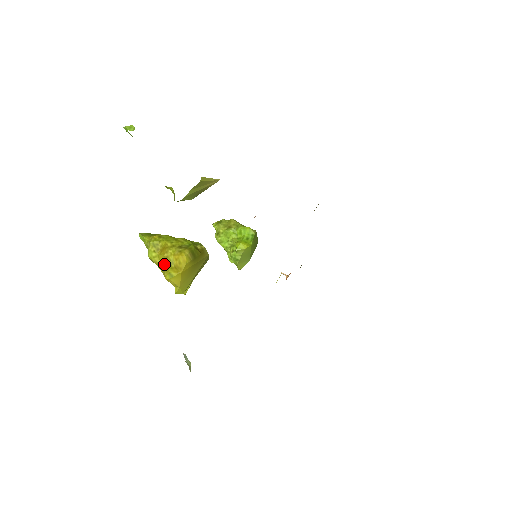
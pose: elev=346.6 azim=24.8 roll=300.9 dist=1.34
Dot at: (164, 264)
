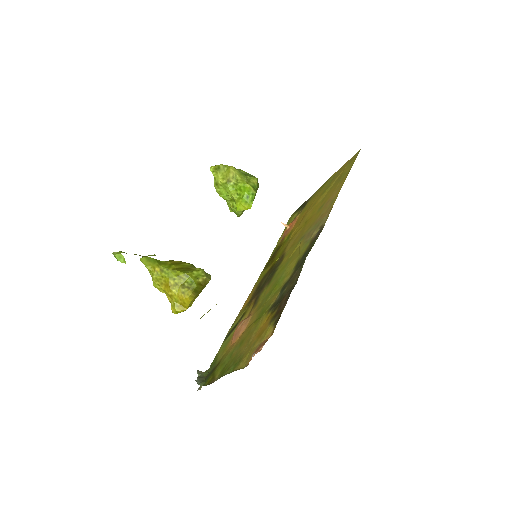
Dot at: (169, 299)
